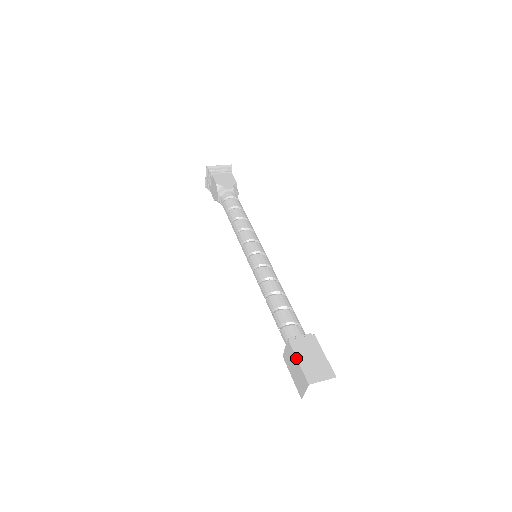
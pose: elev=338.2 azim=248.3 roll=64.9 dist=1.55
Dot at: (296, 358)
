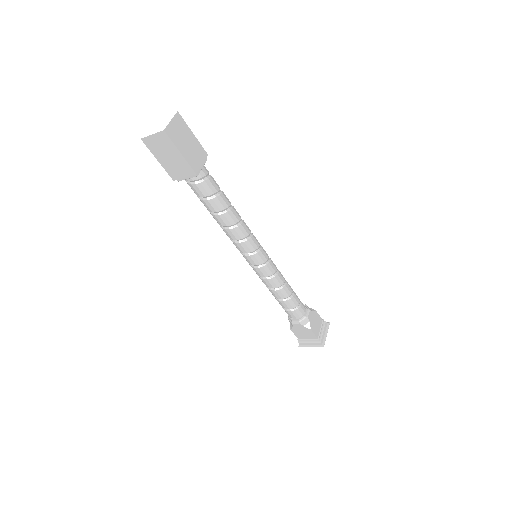
Dot at: occluded
